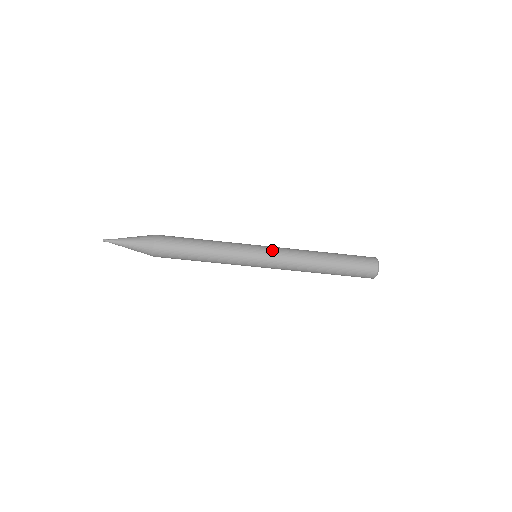
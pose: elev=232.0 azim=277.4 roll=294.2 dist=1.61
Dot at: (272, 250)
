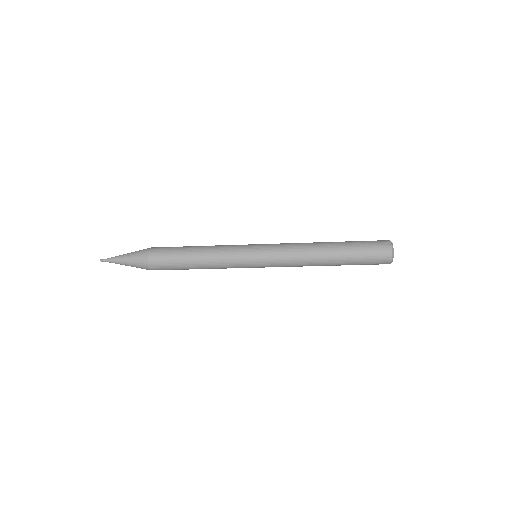
Dot at: (271, 244)
